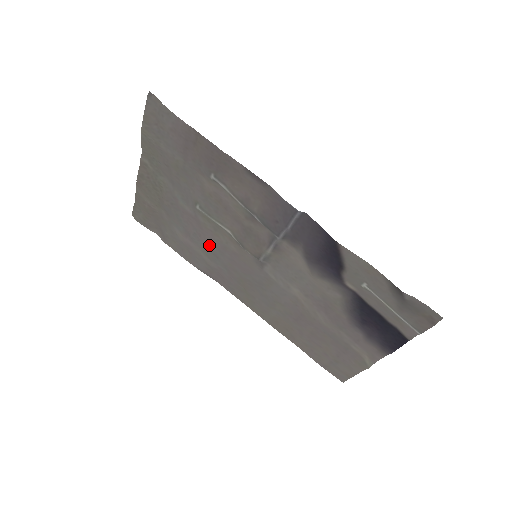
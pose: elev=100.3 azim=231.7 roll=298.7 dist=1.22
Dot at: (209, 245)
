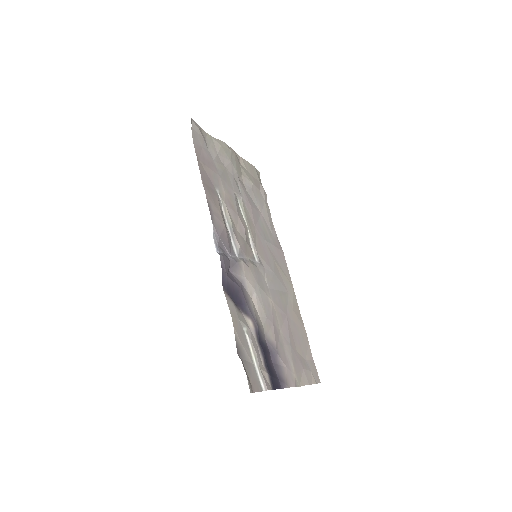
Dot at: (259, 227)
